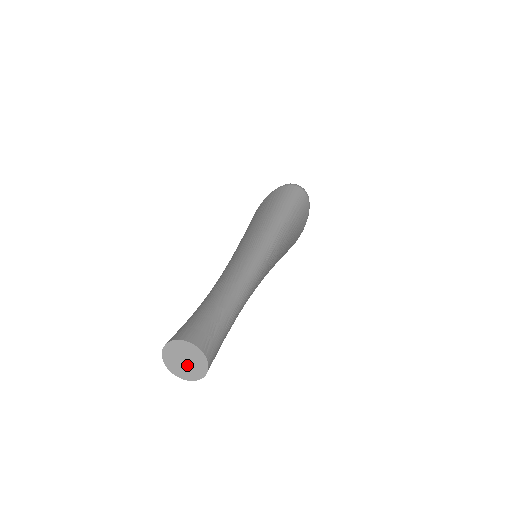
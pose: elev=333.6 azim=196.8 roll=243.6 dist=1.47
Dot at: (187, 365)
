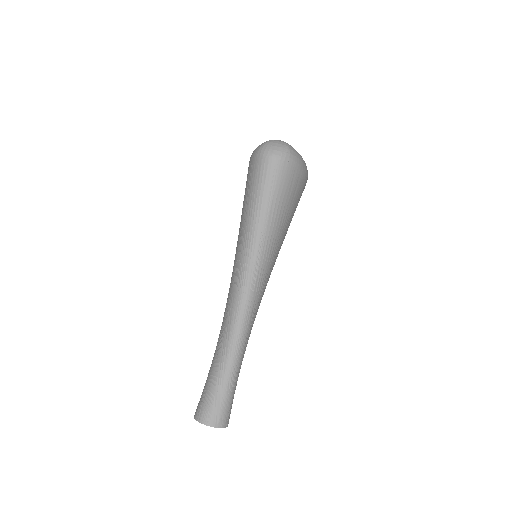
Dot at: occluded
